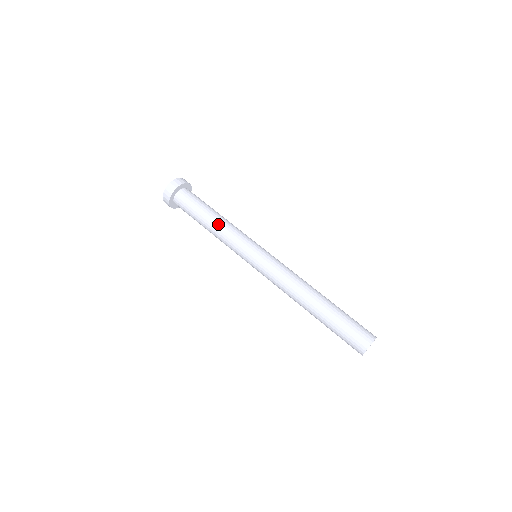
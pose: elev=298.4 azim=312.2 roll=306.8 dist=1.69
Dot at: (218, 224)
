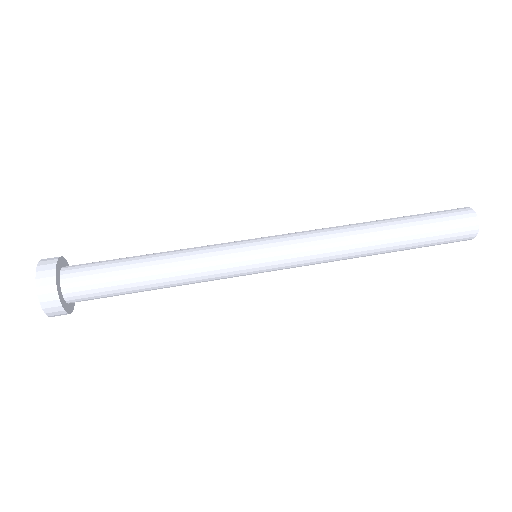
Dot at: (170, 260)
